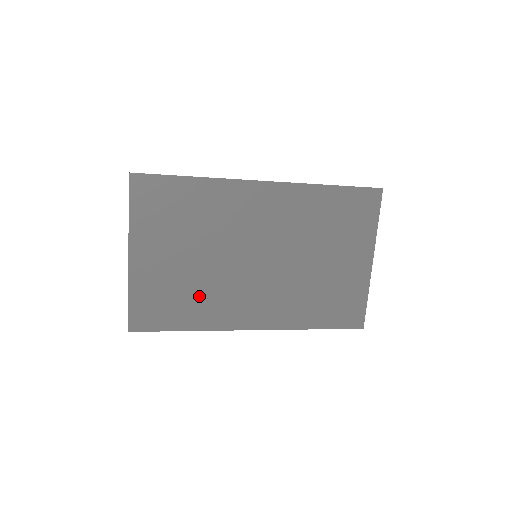
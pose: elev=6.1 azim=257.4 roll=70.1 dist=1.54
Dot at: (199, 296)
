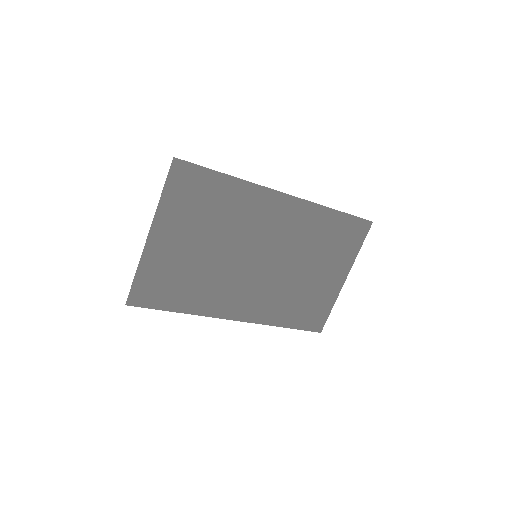
Dot at: (200, 283)
